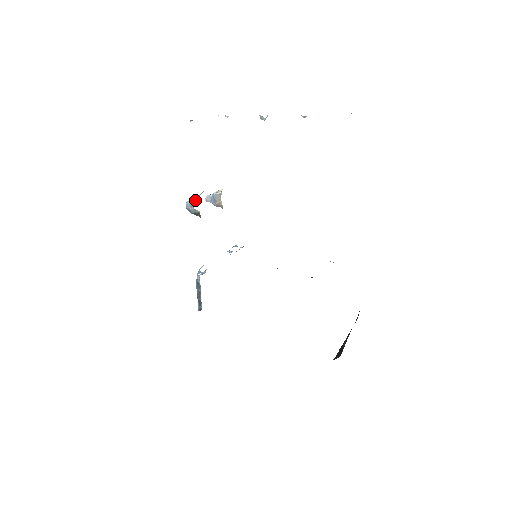
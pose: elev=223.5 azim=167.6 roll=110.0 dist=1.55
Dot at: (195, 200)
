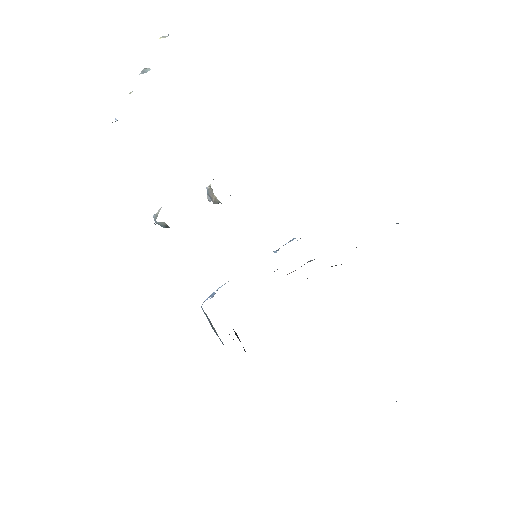
Dot at: (158, 211)
